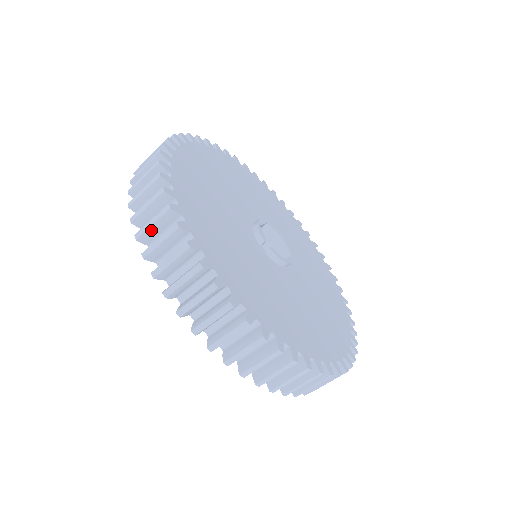
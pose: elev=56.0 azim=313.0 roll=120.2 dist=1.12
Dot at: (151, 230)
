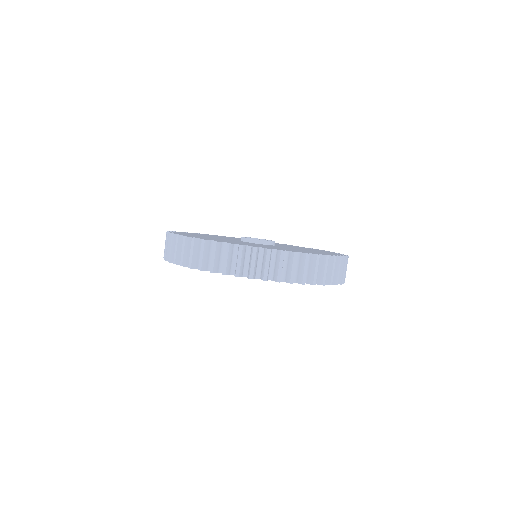
Dot at: occluded
